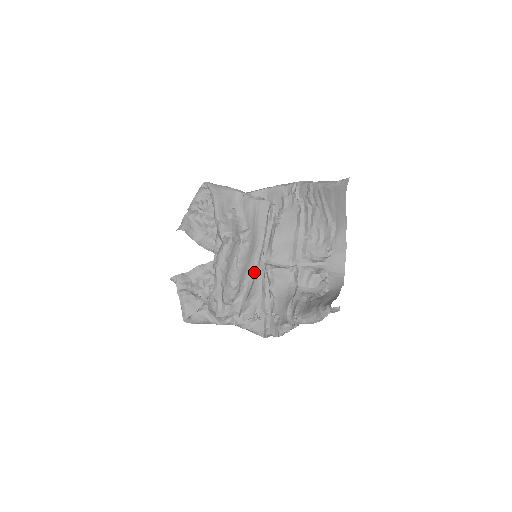
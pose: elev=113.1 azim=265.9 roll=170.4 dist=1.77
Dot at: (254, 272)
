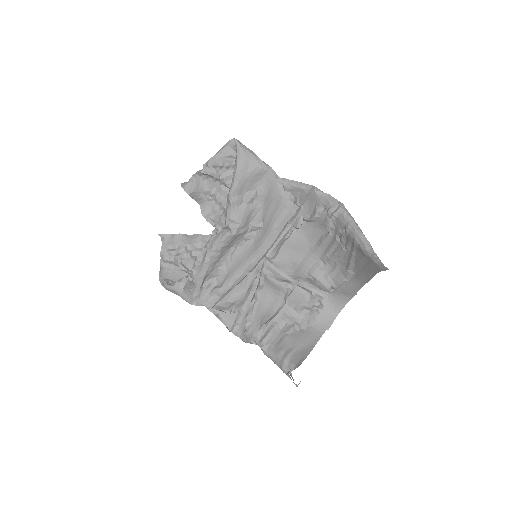
Dot at: (245, 274)
